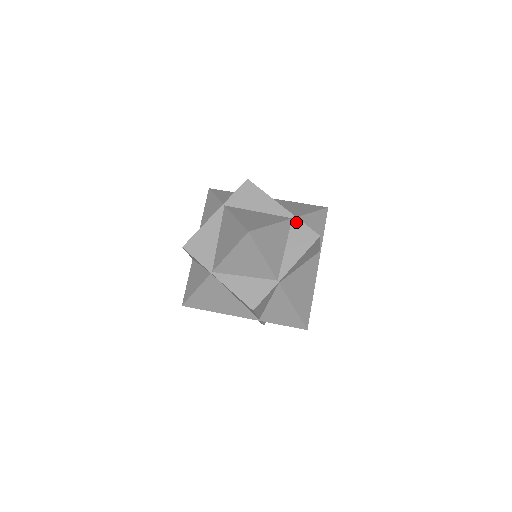
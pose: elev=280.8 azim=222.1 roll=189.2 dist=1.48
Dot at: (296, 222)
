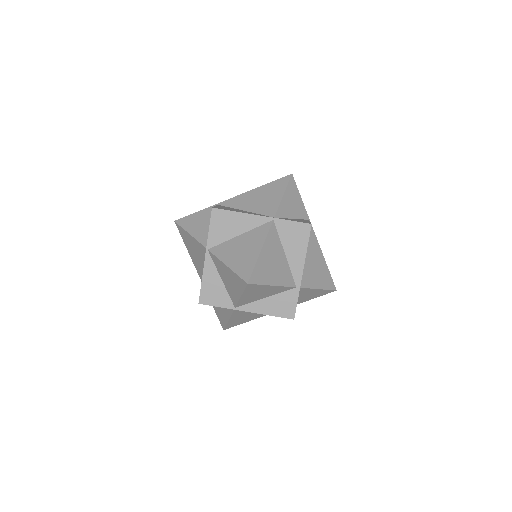
Dot at: (295, 293)
